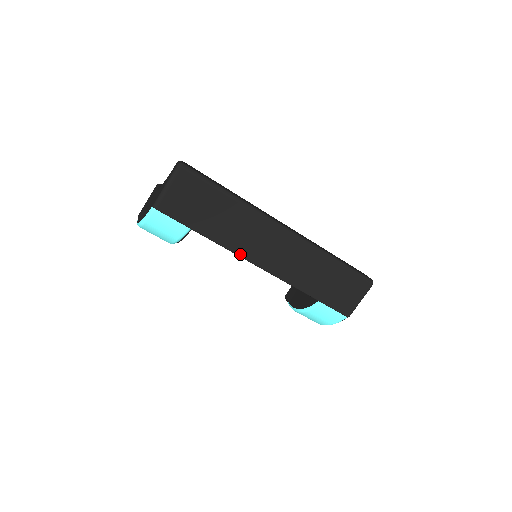
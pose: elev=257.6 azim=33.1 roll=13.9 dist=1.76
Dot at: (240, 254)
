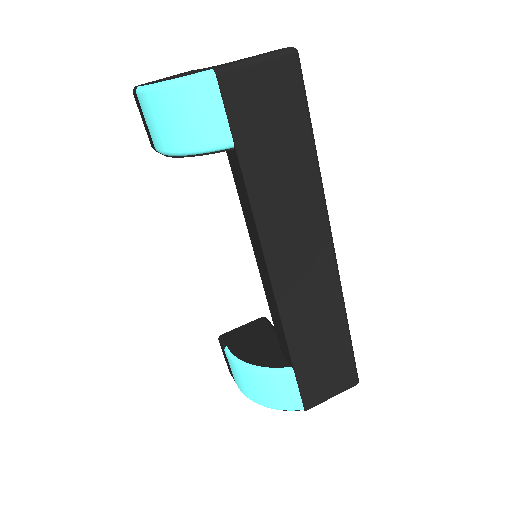
Dot at: (263, 234)
